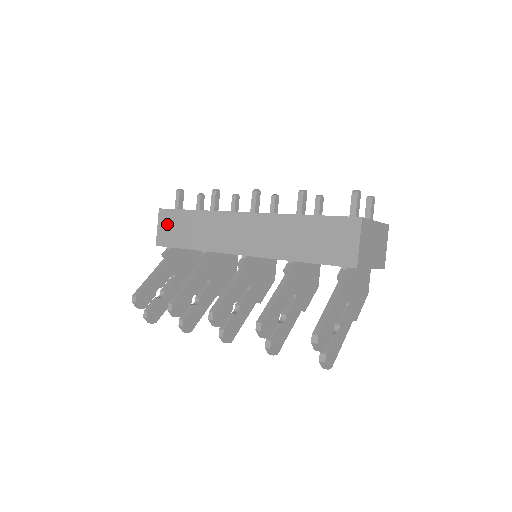
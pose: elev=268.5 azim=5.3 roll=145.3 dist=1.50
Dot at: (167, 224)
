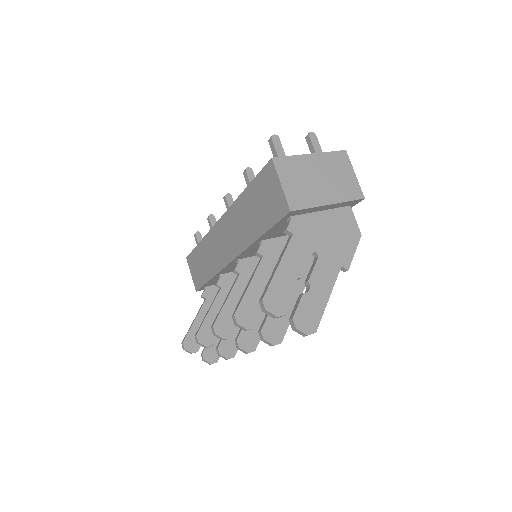
Dot at: (193, 268)
